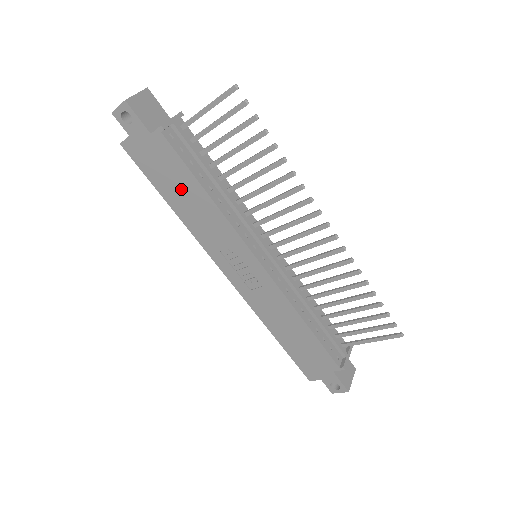
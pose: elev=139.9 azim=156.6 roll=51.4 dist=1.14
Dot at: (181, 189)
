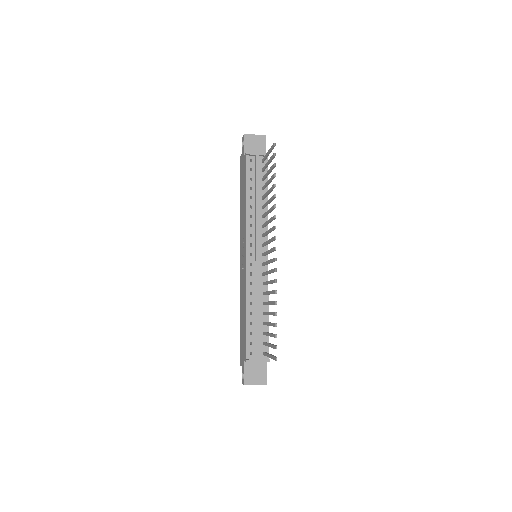
Dot at: (243, 192)
